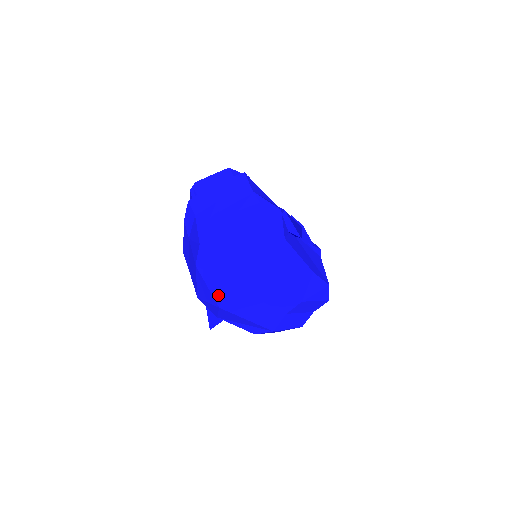
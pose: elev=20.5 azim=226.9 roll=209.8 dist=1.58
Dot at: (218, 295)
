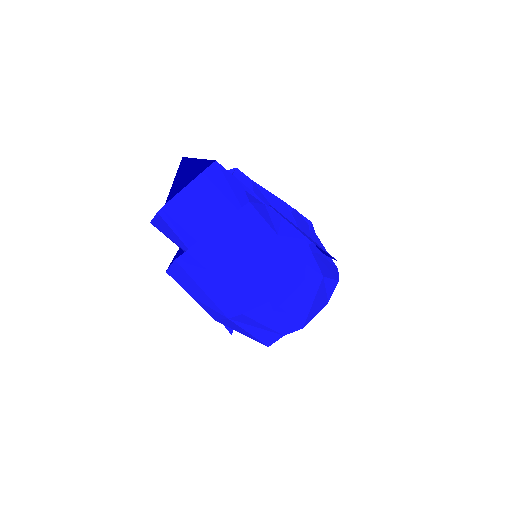
Dot at: (266, 340)
